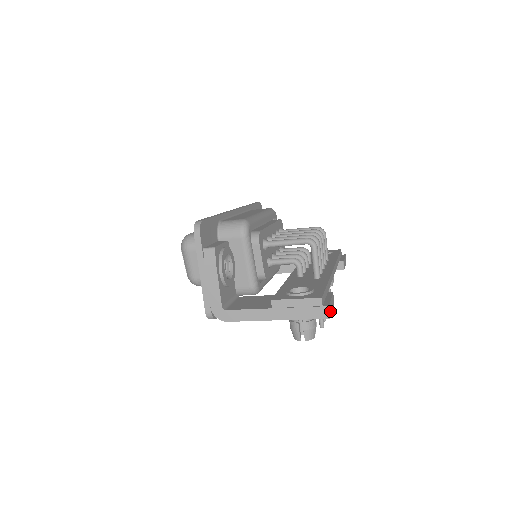
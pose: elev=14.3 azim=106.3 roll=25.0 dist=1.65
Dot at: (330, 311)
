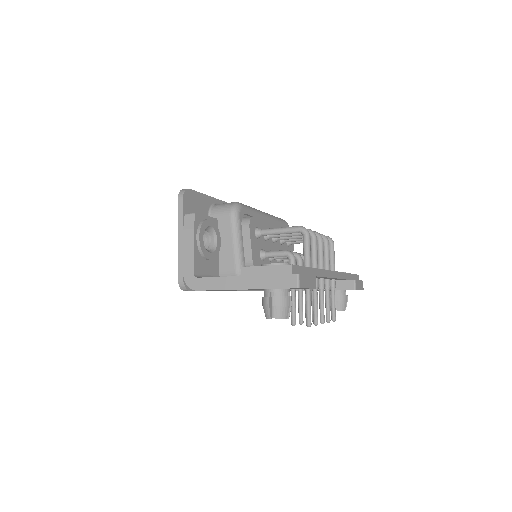
Dot at: (302, 282)
